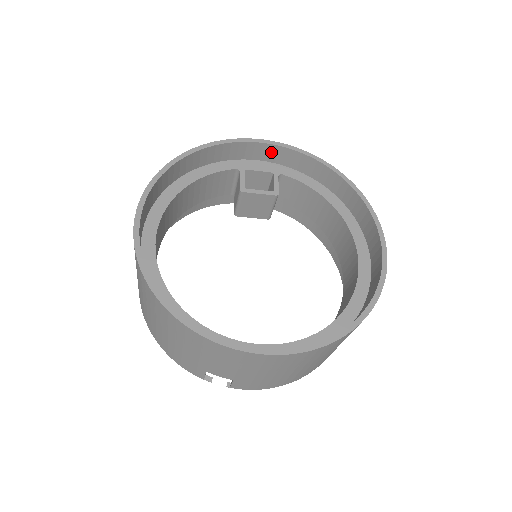
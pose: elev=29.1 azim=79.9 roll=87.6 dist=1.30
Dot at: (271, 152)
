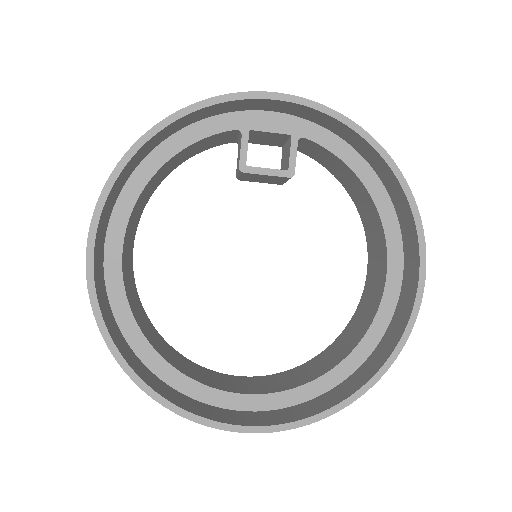
Dot at: (290, 107)
